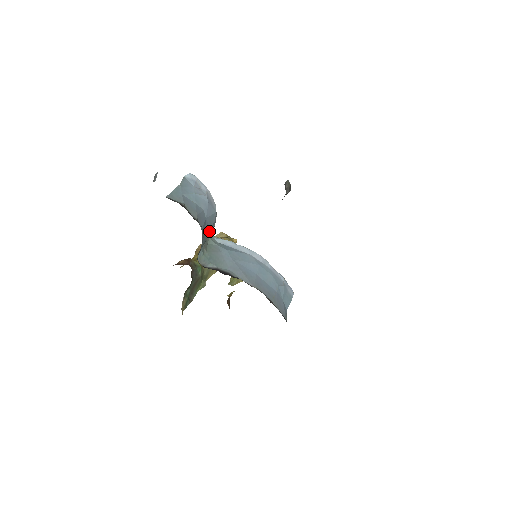
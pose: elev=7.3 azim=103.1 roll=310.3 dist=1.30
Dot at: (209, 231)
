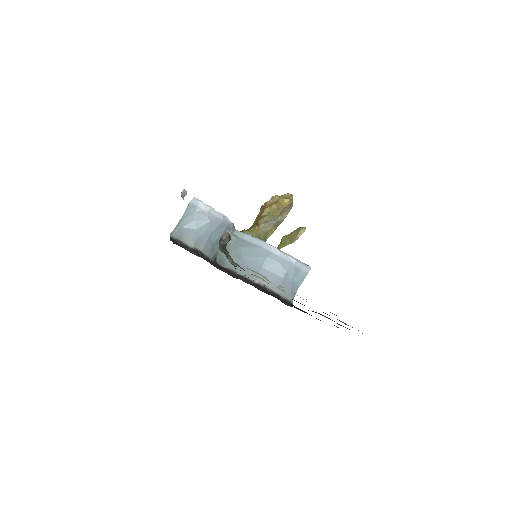
Dot at: occluded
